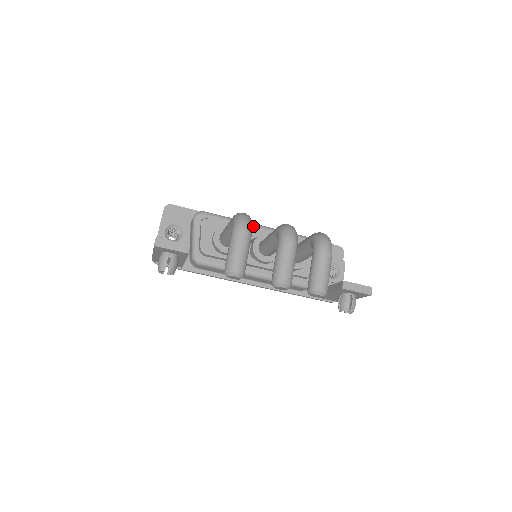
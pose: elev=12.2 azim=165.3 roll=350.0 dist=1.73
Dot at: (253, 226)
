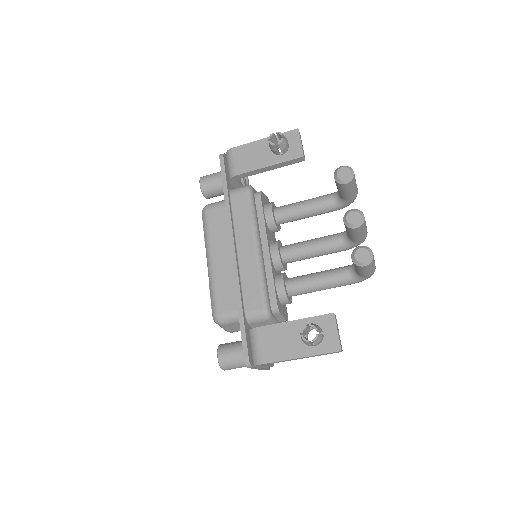
Dot at: occluded
